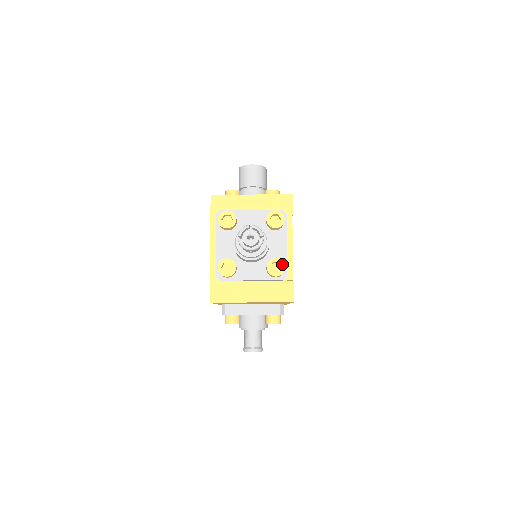
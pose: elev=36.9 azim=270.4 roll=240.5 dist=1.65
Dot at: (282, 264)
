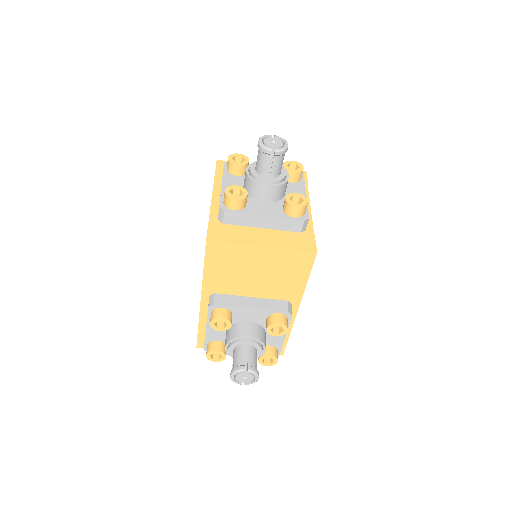
Dot at: (304, 198)
